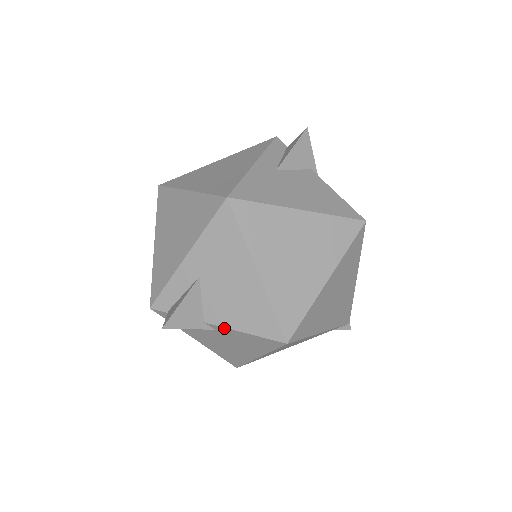
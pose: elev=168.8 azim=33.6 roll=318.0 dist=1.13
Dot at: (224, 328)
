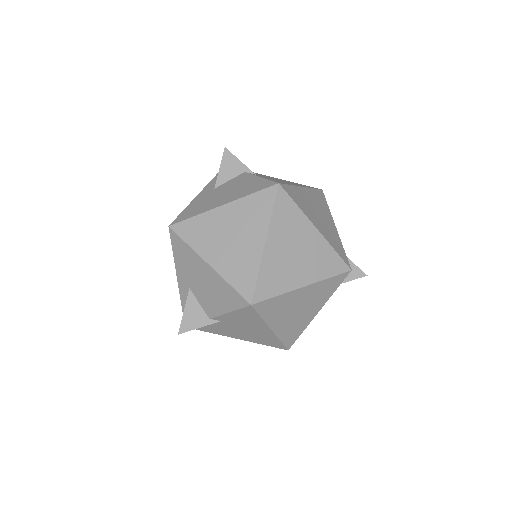
Dot at: (220, 316)
